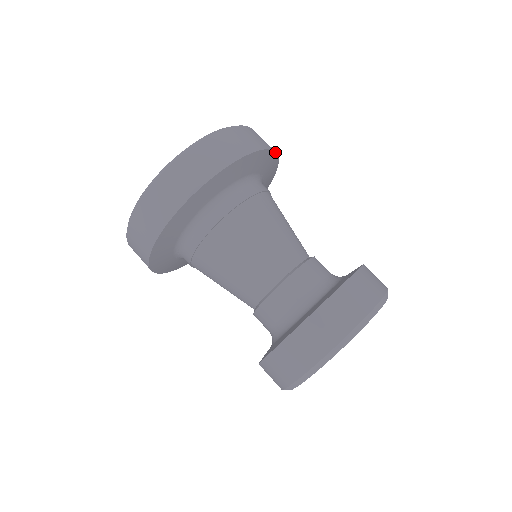
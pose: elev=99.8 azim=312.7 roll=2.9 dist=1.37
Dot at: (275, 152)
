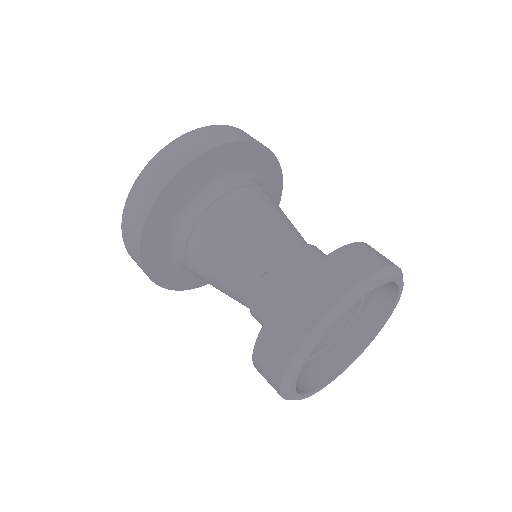
Dot at: (221, 145)
